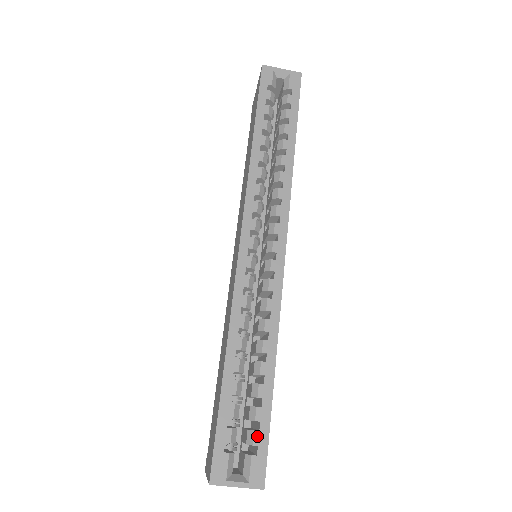
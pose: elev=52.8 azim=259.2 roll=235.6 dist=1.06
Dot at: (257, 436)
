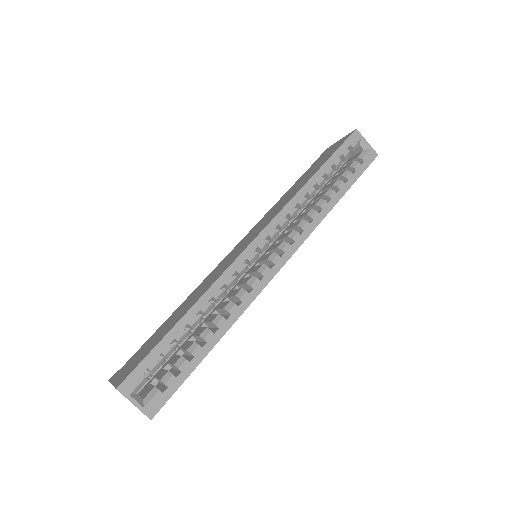
Dot at: (172, 380)
